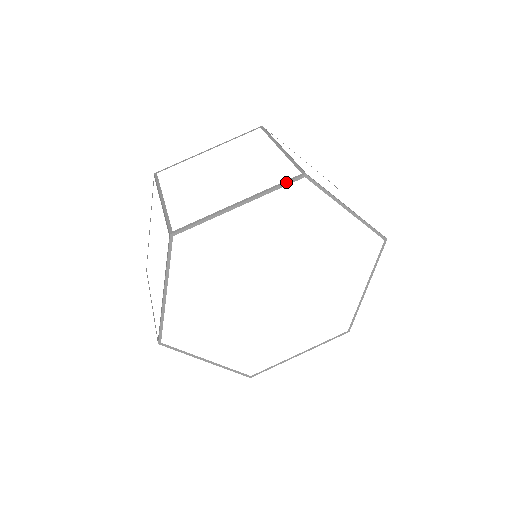
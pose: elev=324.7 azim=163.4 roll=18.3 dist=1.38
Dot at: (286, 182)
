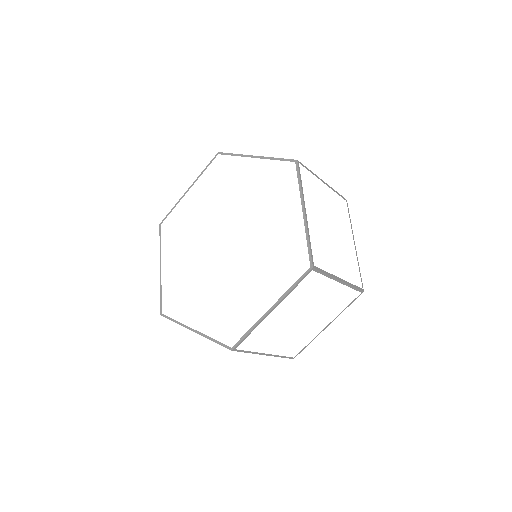
Dot at: (209, 163)
